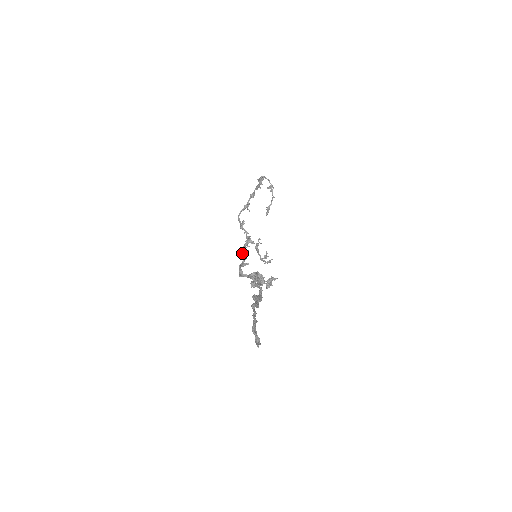
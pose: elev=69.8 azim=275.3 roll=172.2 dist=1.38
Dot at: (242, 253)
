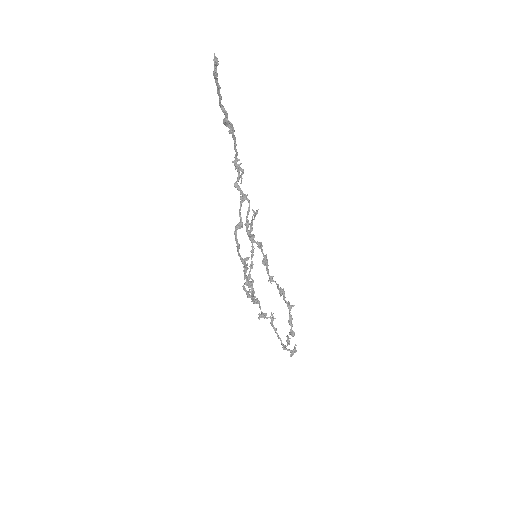
Dot at: (246, 277)
